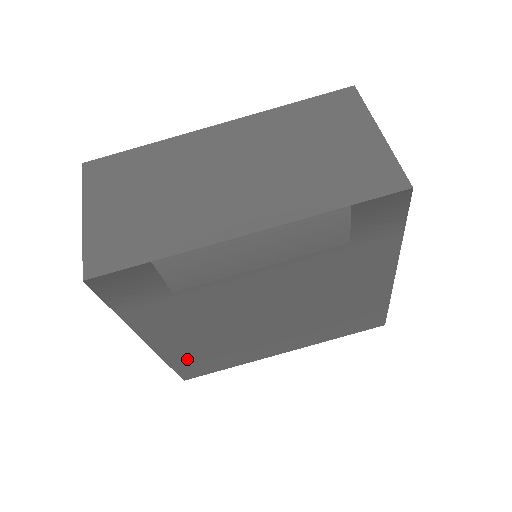
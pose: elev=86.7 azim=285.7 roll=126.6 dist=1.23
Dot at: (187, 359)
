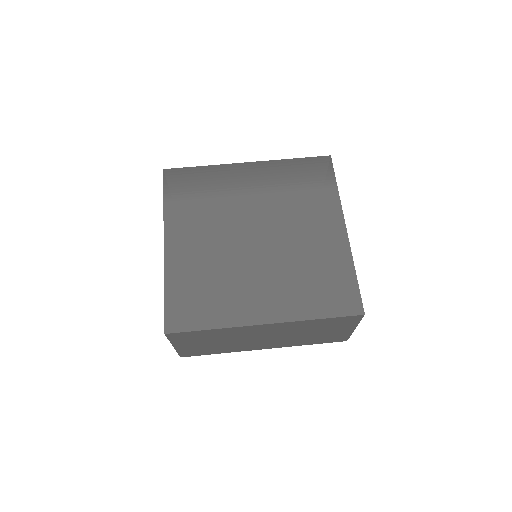
Dot at: (181, 288)
